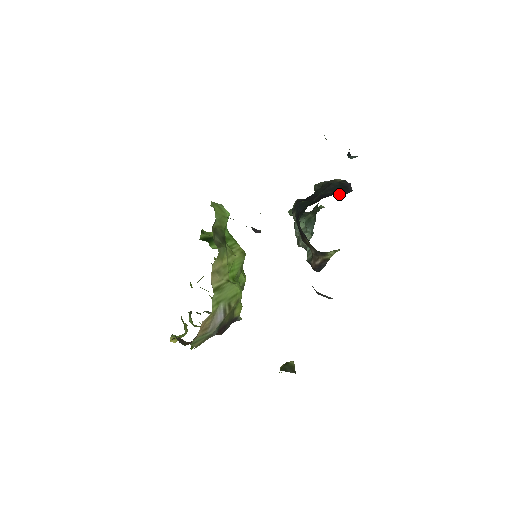
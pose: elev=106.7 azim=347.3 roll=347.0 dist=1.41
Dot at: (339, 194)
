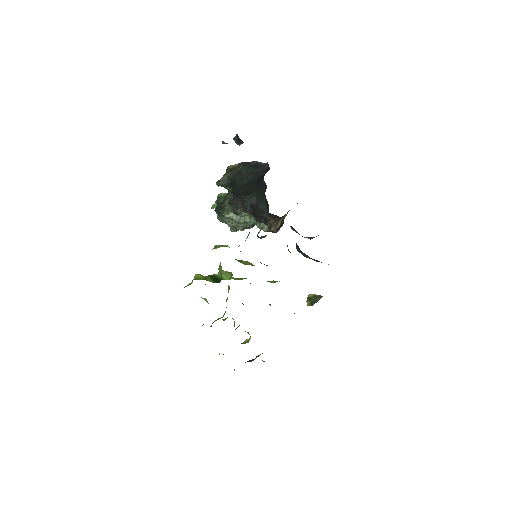
Dot at: (264, 172)
